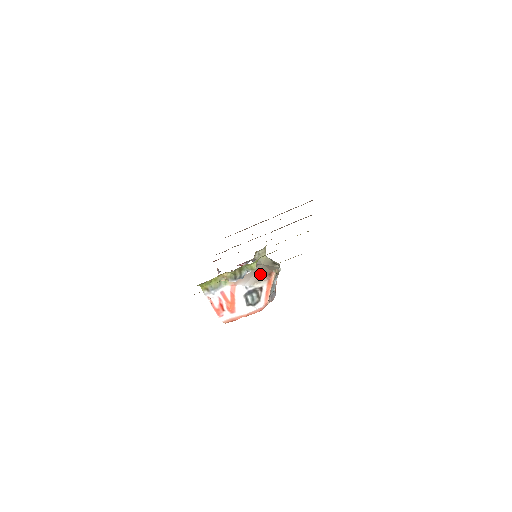
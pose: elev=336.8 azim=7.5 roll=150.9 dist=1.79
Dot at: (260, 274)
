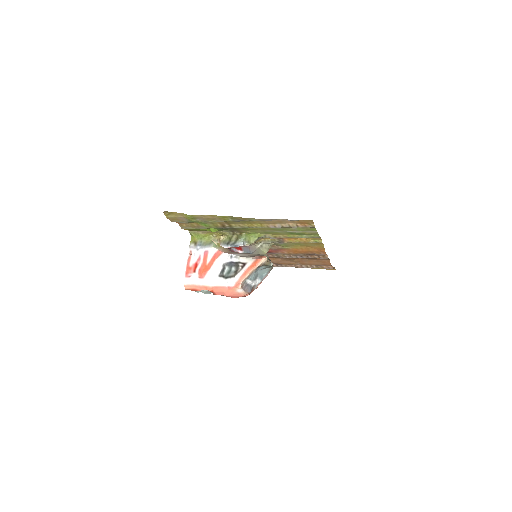
Dot at: (252, 255)
